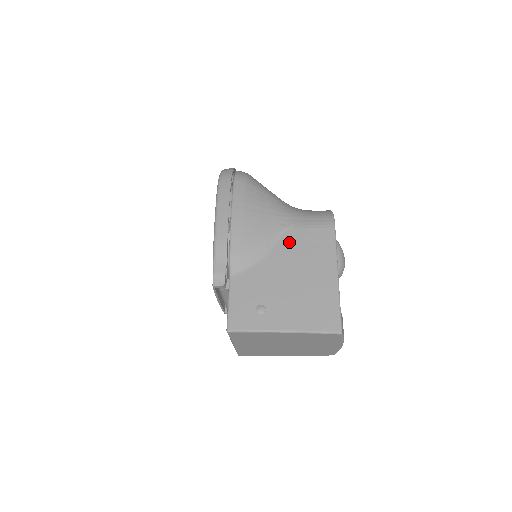
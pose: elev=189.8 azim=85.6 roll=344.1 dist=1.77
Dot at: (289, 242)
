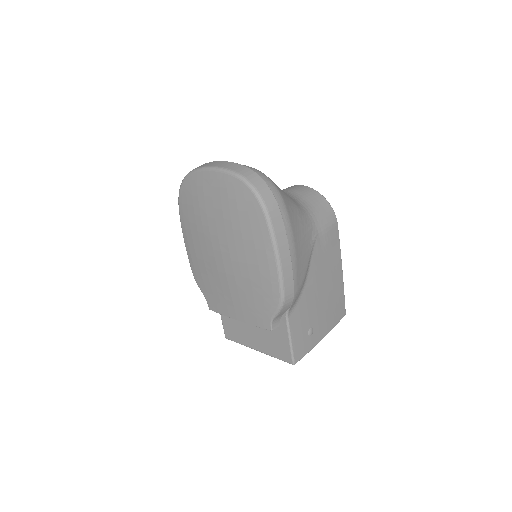
Dot at: (317, 256)
